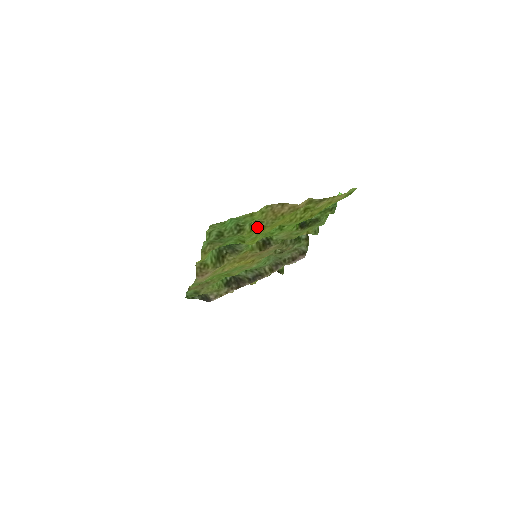
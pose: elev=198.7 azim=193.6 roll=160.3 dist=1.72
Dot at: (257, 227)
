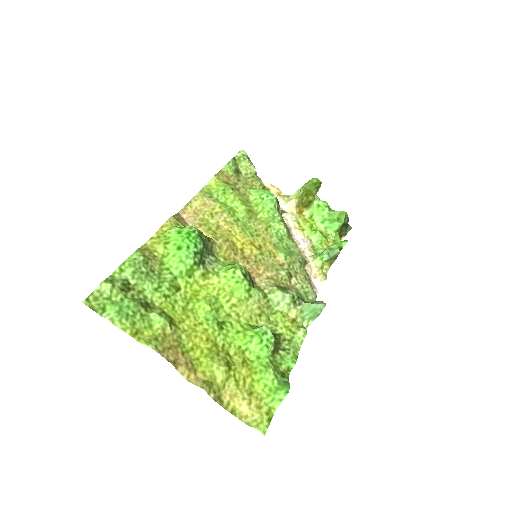
Dot at: (171, 318)
